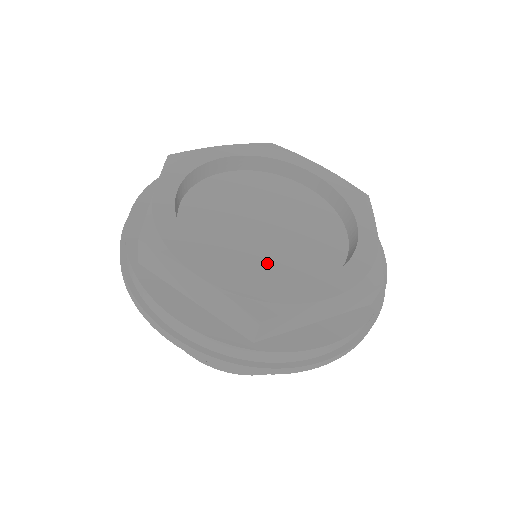
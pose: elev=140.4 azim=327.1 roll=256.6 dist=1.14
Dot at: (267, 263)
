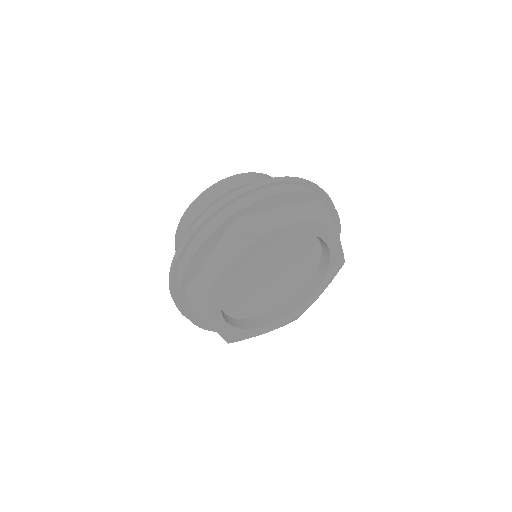
Dot at: (254, 303)
